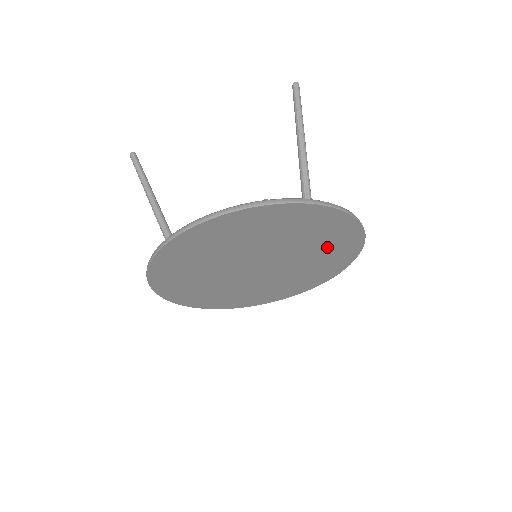
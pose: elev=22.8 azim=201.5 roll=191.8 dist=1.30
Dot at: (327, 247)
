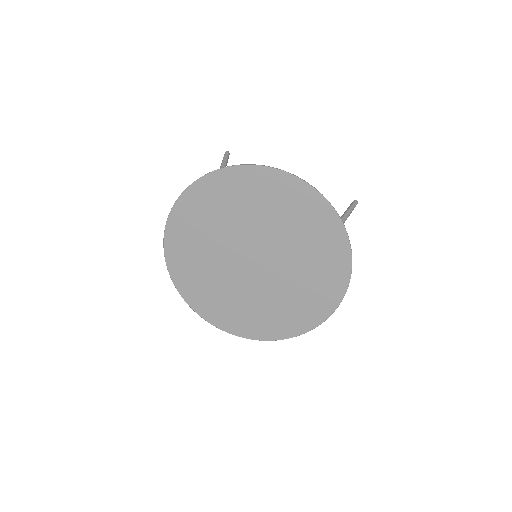
Dot at: (309, 289)
